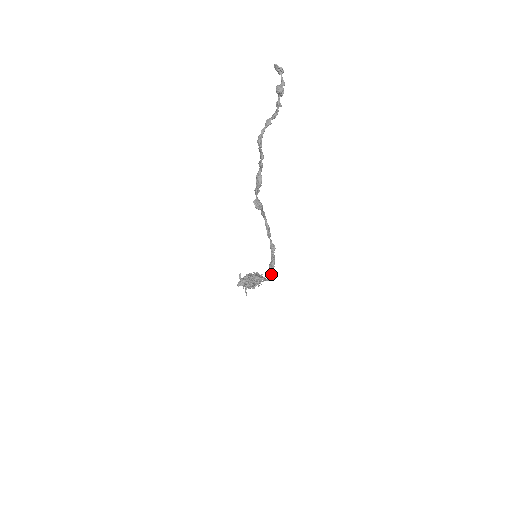
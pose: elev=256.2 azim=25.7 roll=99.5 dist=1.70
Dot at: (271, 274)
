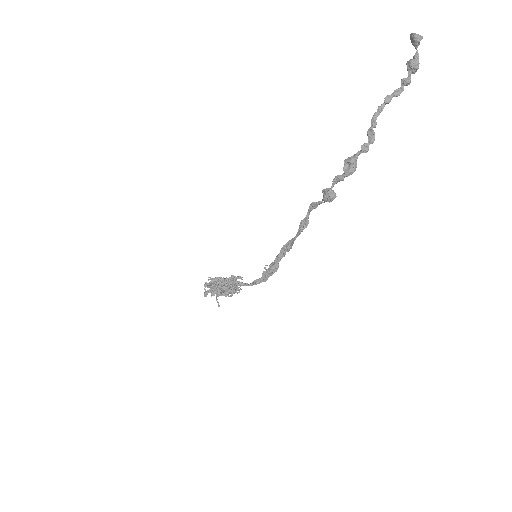
Dot at: (262, 278)
